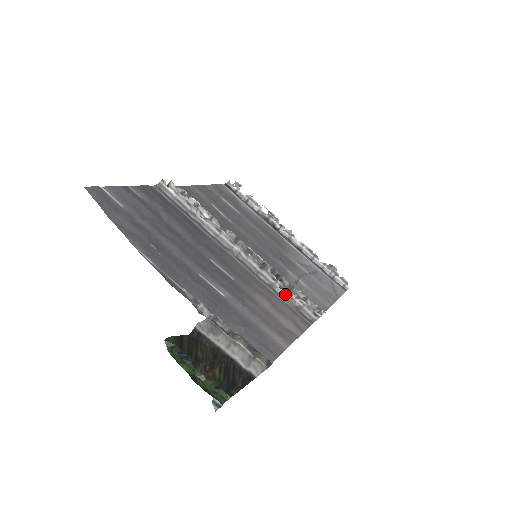
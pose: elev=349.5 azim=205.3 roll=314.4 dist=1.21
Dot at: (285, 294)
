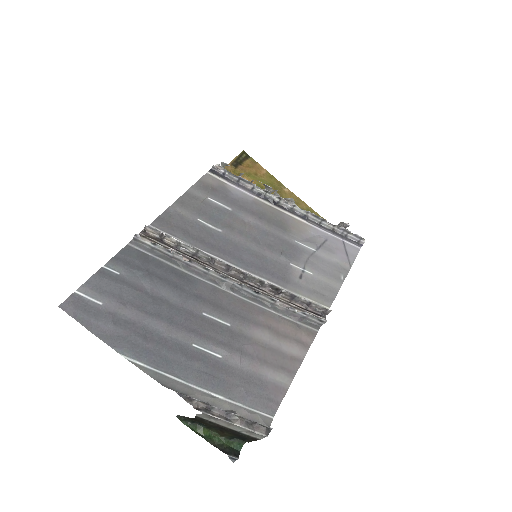
Dot at: (287, 310)
